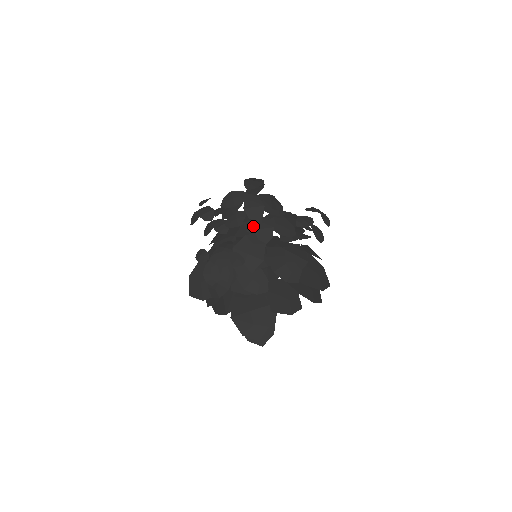
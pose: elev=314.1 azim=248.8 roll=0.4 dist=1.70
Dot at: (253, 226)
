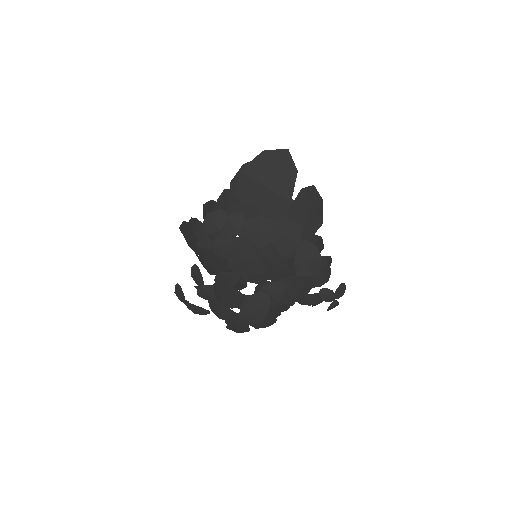
Dot at: occluded
